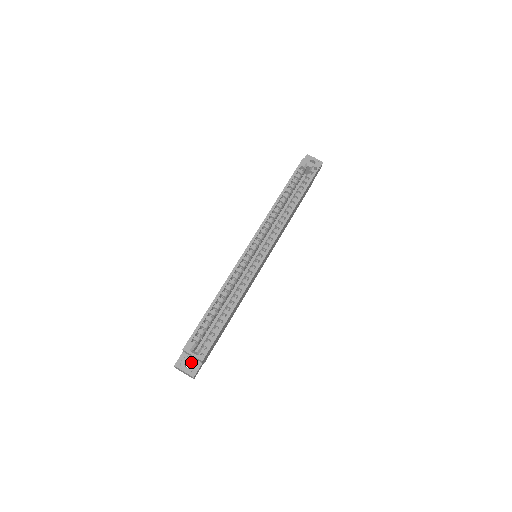
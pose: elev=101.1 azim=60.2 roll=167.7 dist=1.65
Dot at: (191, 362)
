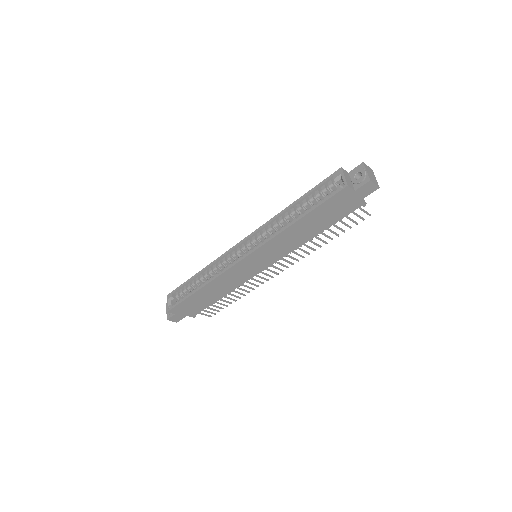
Dot at: occluded
